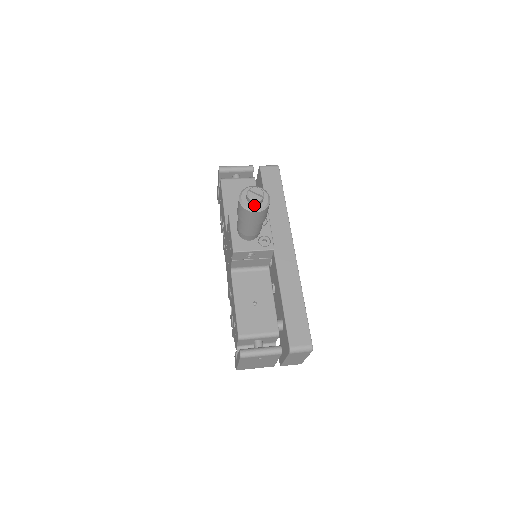
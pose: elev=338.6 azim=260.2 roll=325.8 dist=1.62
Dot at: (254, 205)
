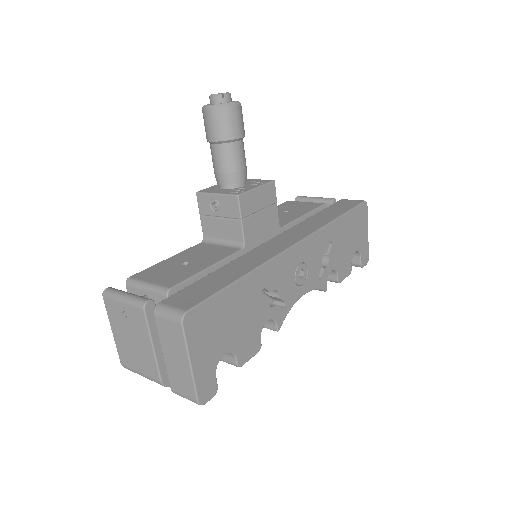
Dot at: (212, 104)
